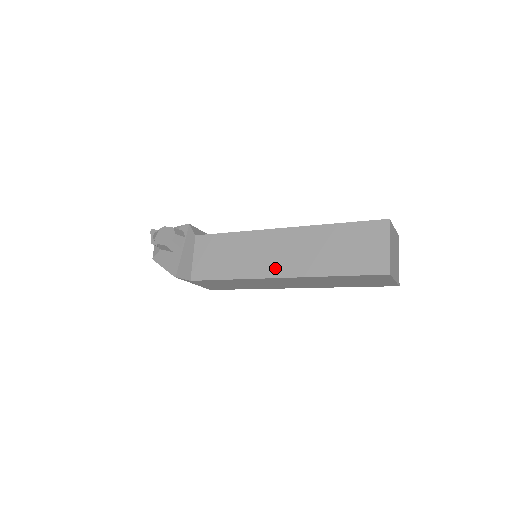
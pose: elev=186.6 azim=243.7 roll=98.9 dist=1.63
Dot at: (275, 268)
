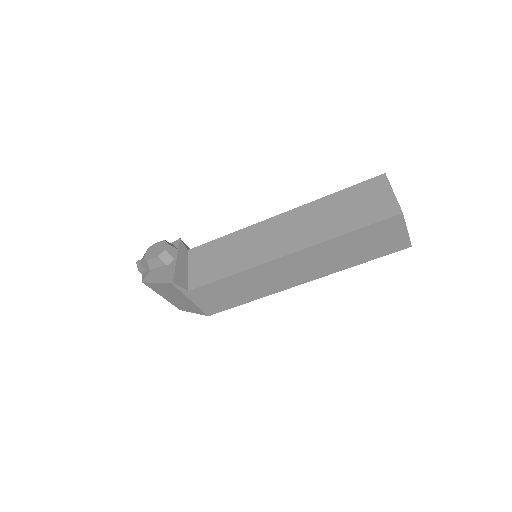
Dot at: (281, 248)
